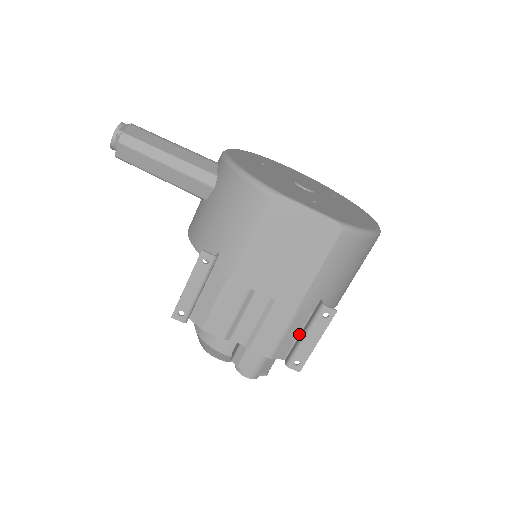
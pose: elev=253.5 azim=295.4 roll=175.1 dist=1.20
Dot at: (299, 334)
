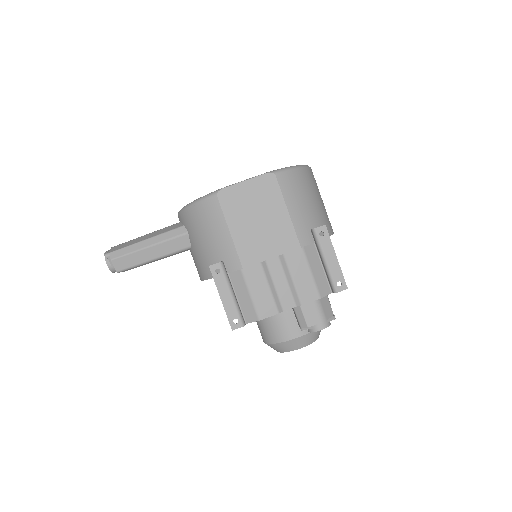
Dot at: (322, 266)
